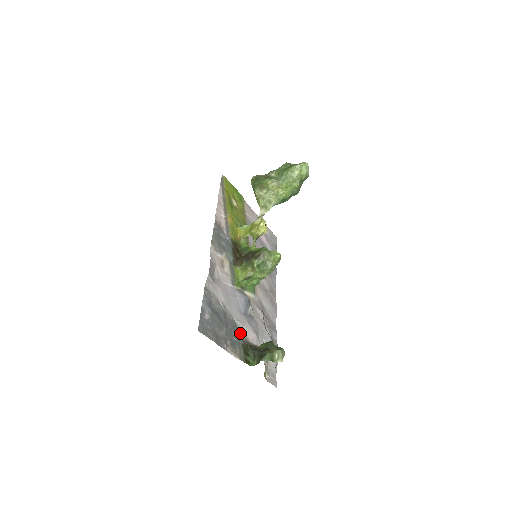
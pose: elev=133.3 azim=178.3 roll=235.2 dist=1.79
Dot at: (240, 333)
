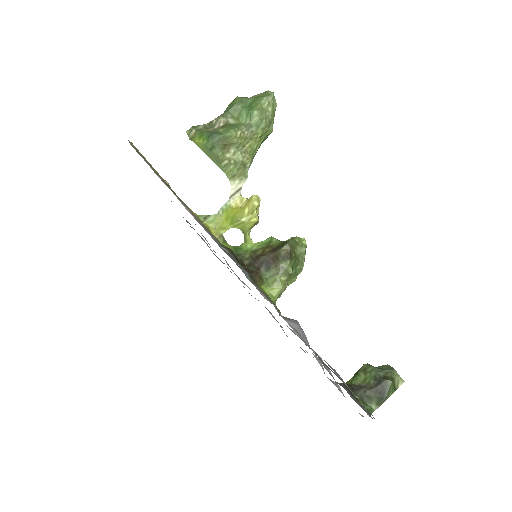
Dot at: occluded
